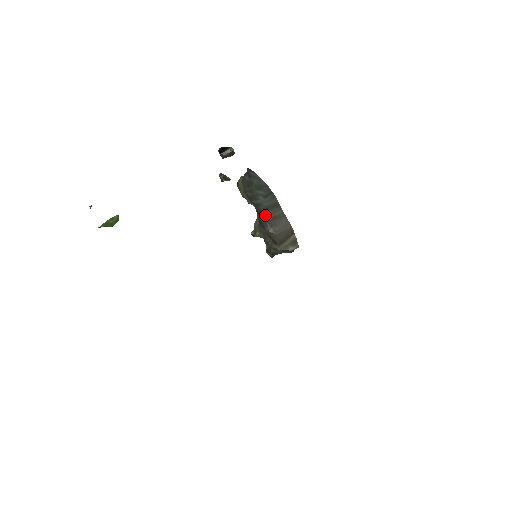
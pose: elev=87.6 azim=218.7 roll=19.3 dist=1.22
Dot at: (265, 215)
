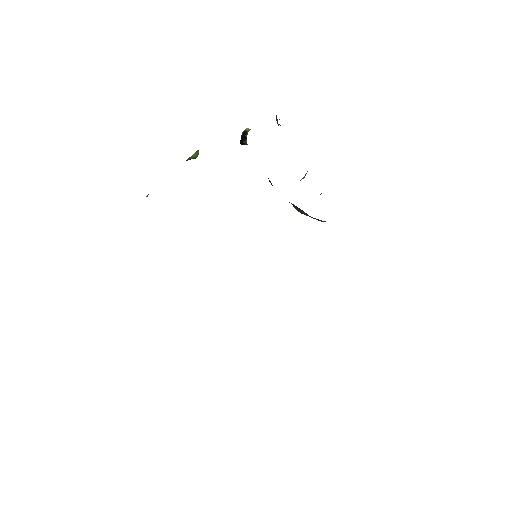
Dot at: occluded
